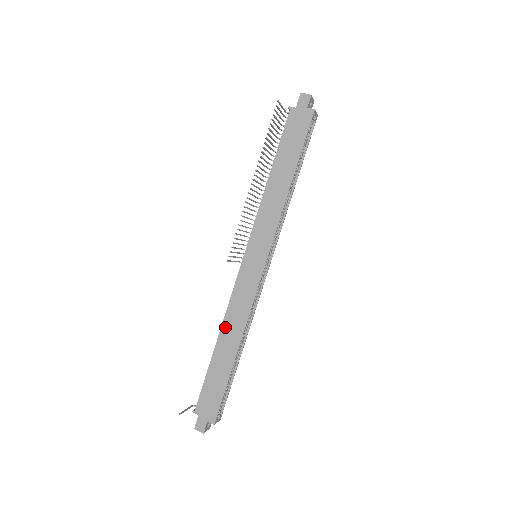
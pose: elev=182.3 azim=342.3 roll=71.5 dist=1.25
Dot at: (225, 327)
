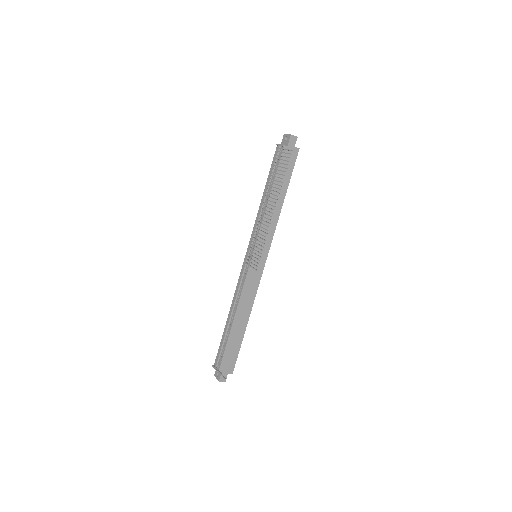
Dot at: (239, 310)
